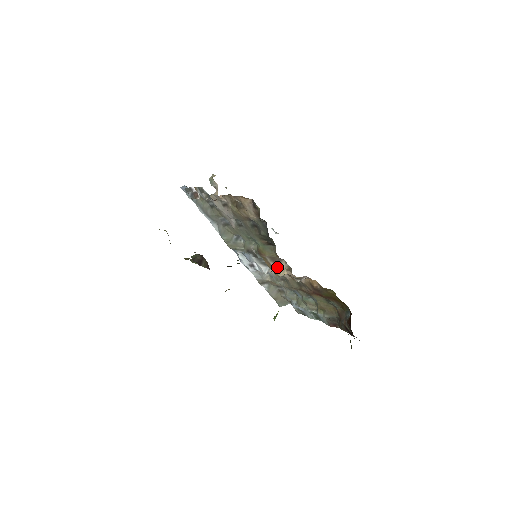
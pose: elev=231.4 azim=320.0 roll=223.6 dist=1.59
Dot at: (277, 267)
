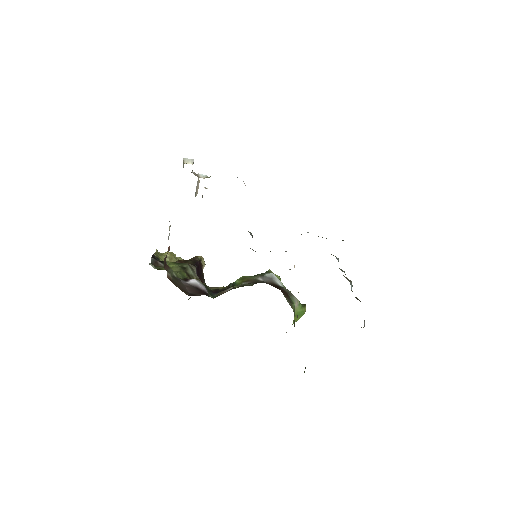
Dot at: occluded
